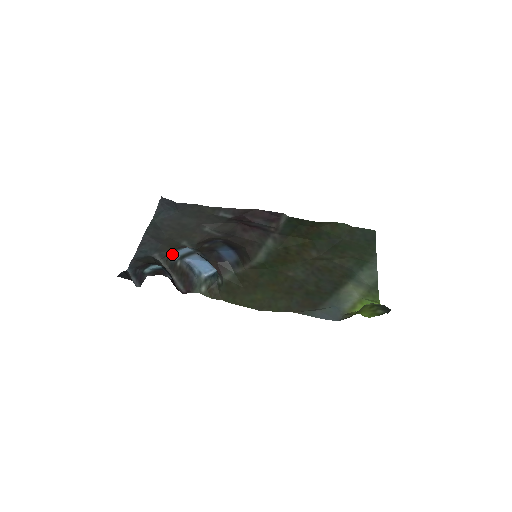
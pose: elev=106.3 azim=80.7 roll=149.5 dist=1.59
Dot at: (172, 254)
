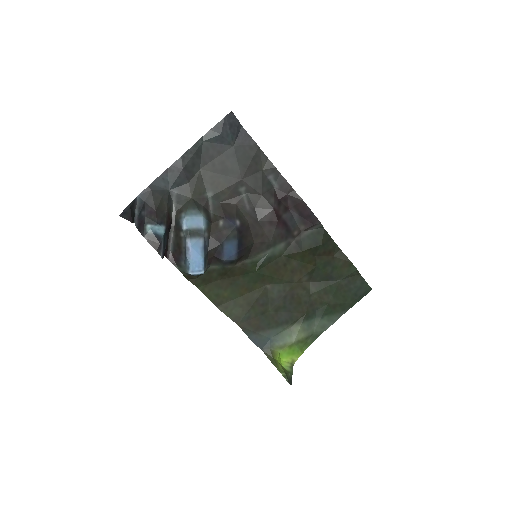
Dot at: (184, 218)
